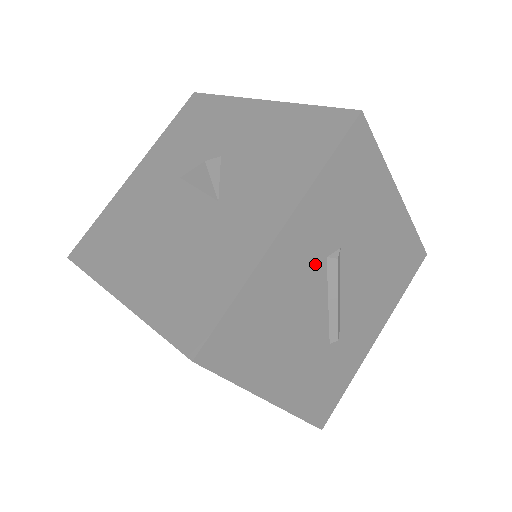
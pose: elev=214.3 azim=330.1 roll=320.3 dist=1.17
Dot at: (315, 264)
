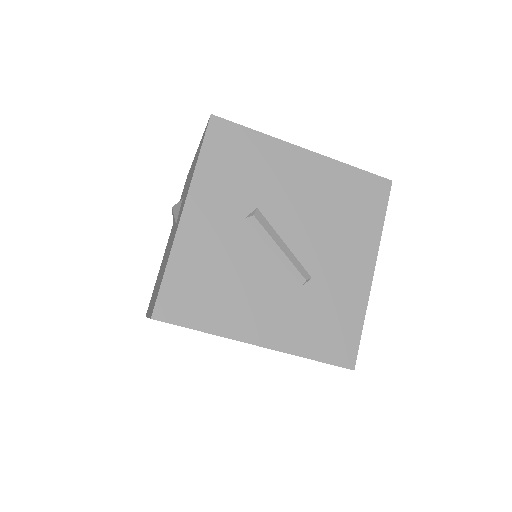
Dot at: (235, 227)
